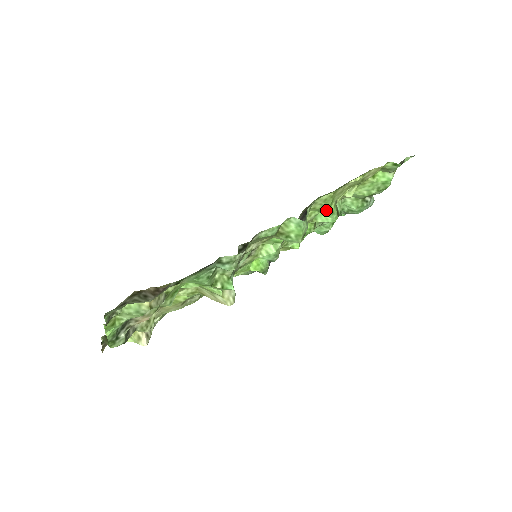
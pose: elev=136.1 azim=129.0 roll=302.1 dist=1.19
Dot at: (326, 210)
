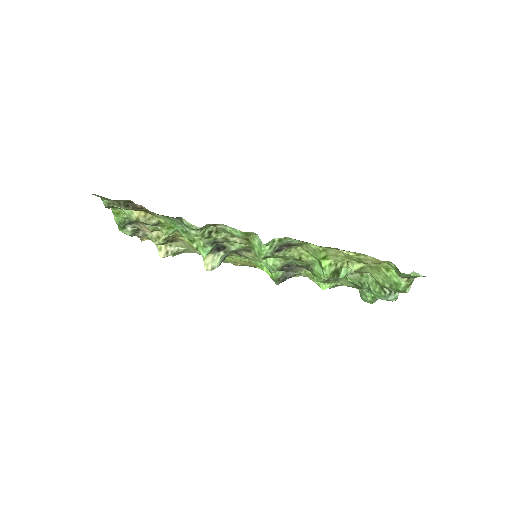
Dot at: (320, 262)
